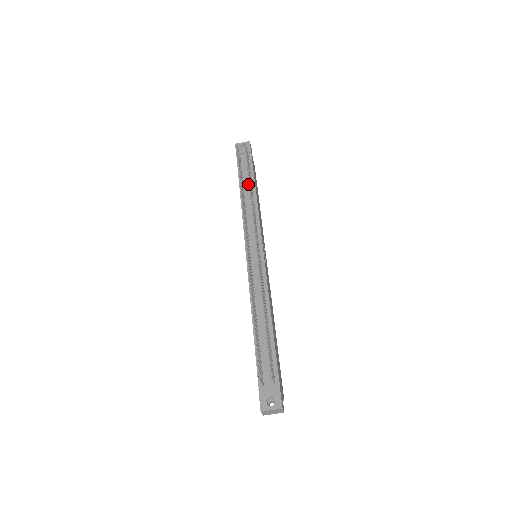
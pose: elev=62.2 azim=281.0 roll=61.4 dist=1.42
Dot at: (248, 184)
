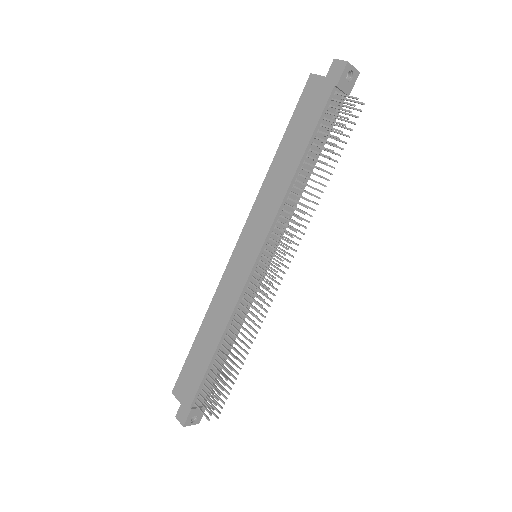
Dot at: (314, 154)
